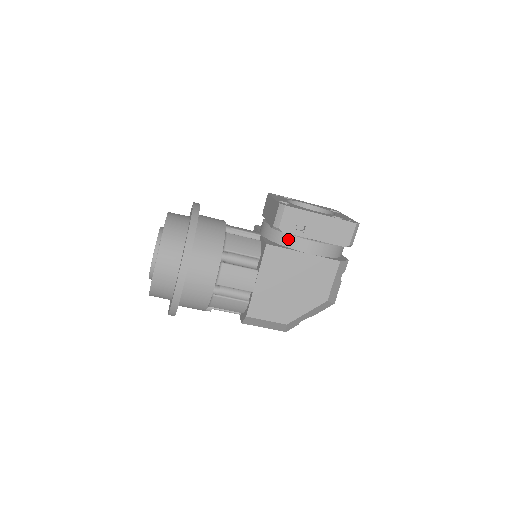
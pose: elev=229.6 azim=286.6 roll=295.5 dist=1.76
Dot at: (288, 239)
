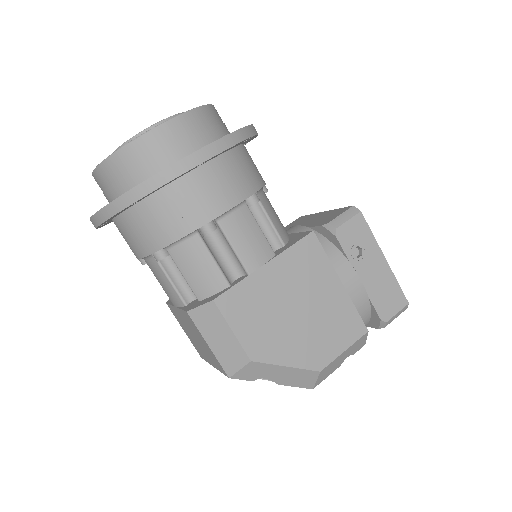
Dot at: (333, 252)
